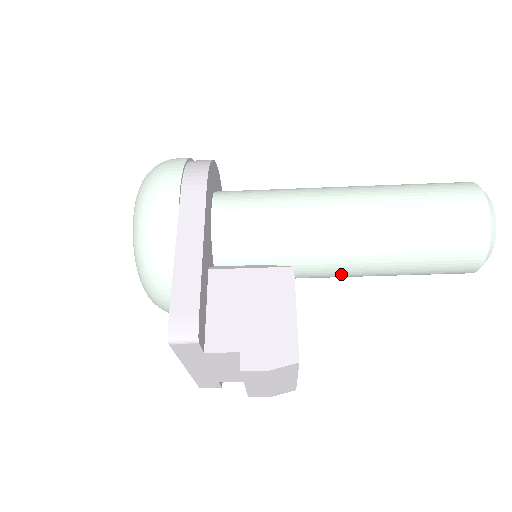
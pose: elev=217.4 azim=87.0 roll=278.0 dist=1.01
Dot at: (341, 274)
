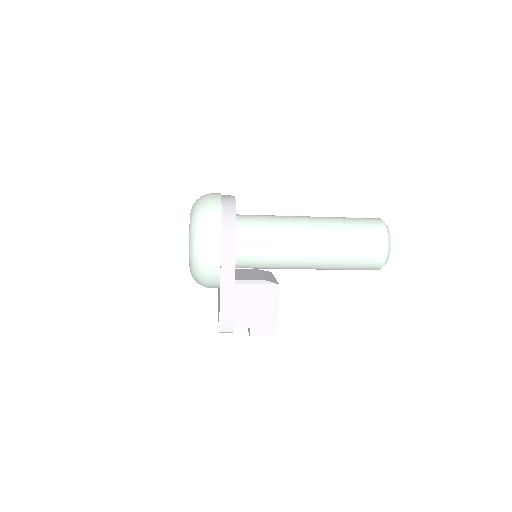
Dot at: occluded
